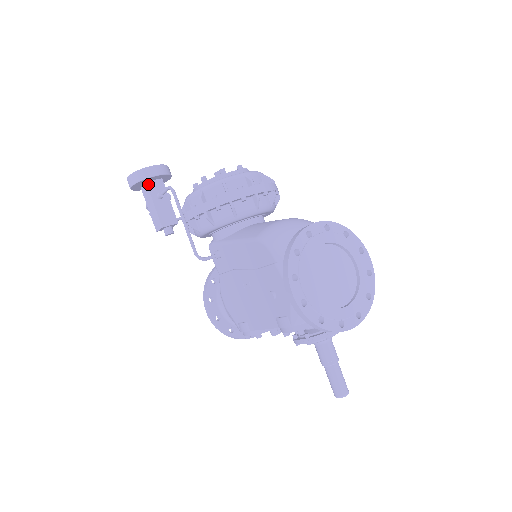
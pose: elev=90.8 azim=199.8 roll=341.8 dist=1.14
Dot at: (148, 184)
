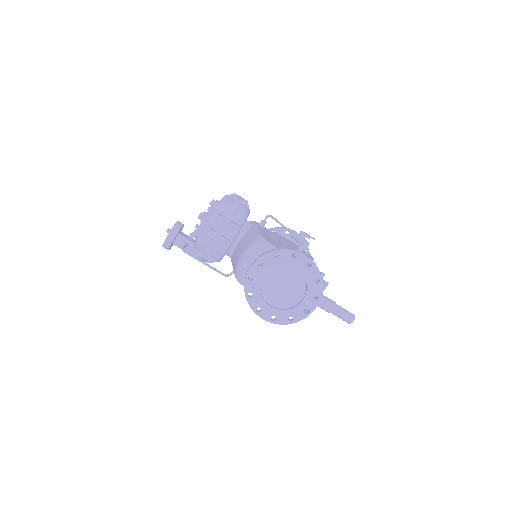
Dot at: (174, 244)
